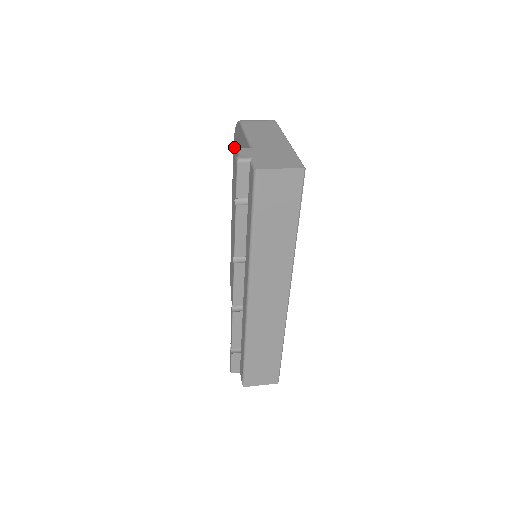
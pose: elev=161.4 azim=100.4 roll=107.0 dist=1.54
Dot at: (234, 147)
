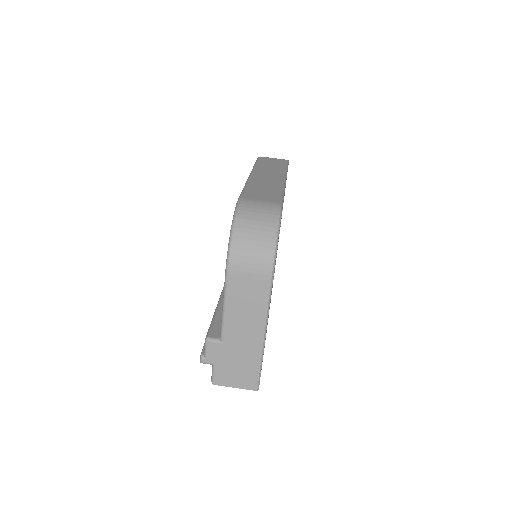
Dot at: occluded
